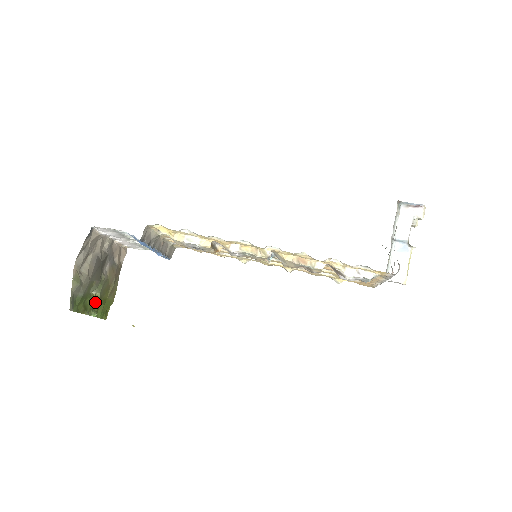
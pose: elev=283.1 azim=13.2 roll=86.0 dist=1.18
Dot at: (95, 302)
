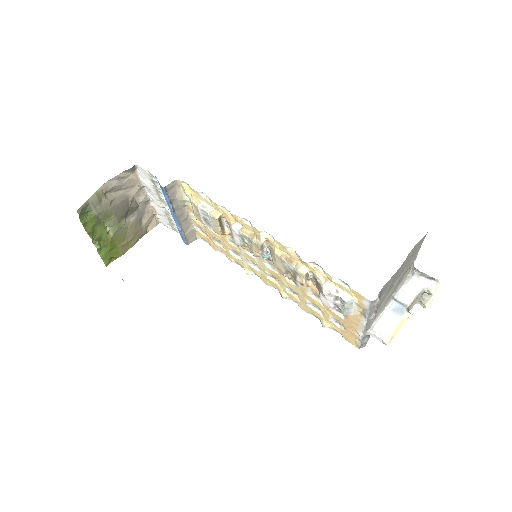
Dot at: (105, 238)
